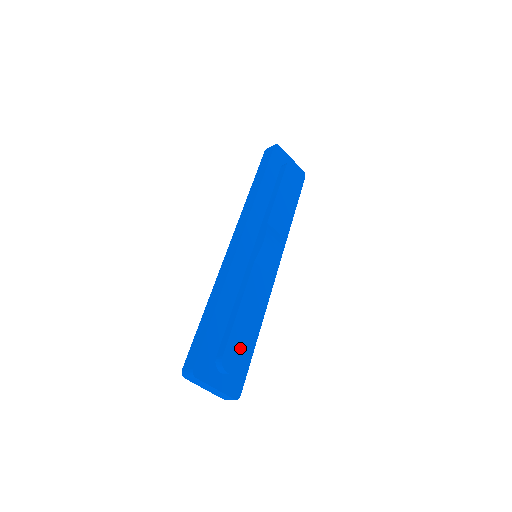
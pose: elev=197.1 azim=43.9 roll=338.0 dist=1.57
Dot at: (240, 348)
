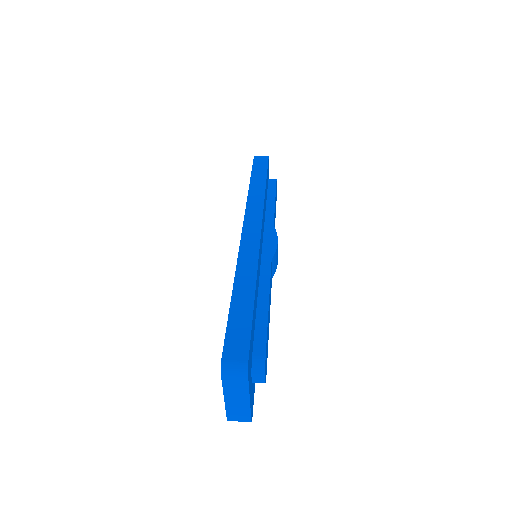
Dot at: (267, 353)
